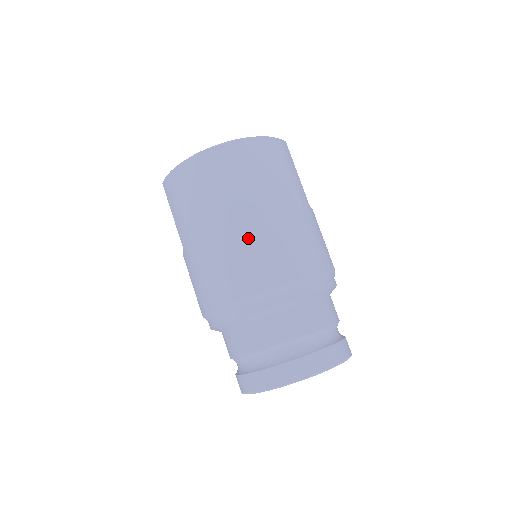
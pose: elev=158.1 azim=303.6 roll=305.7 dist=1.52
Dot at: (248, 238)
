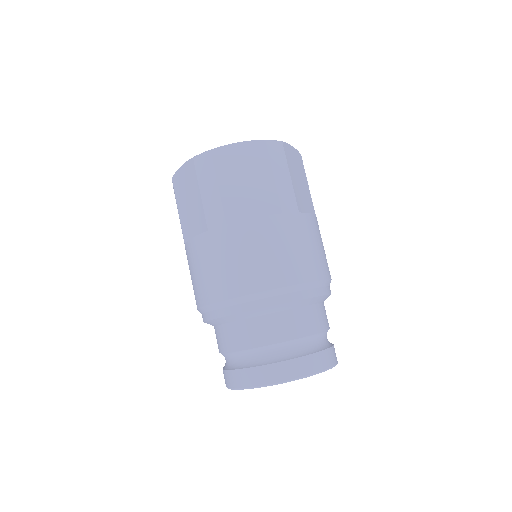
Dot at: (218, 247)
